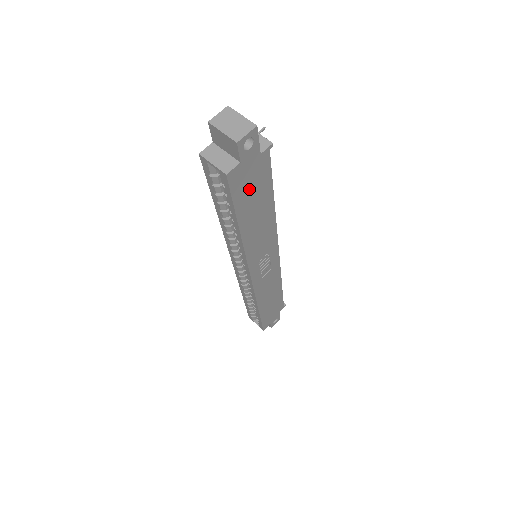
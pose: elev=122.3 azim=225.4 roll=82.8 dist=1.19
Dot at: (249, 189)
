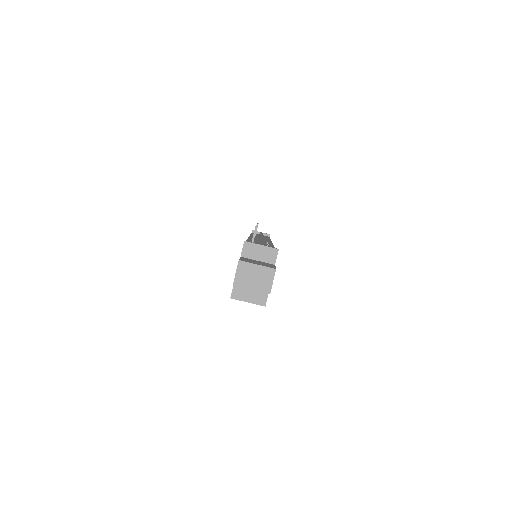
Dot at: occluded
